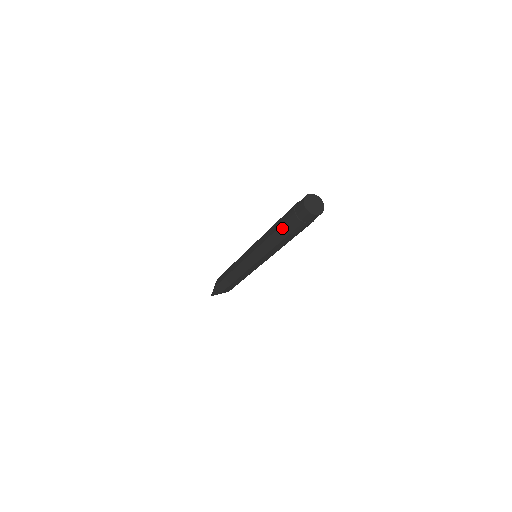
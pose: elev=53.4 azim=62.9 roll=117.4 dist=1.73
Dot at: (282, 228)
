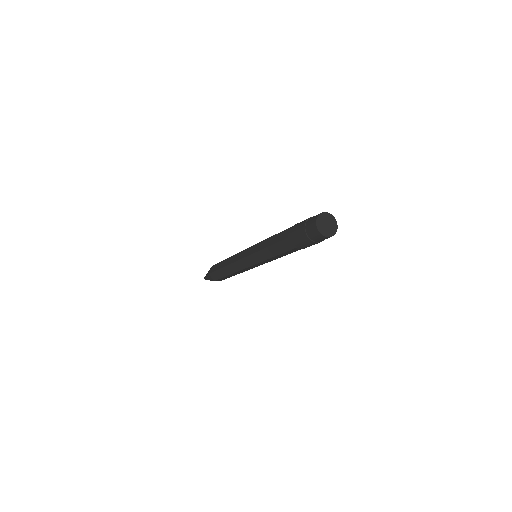
Dot at: (288, 240)
